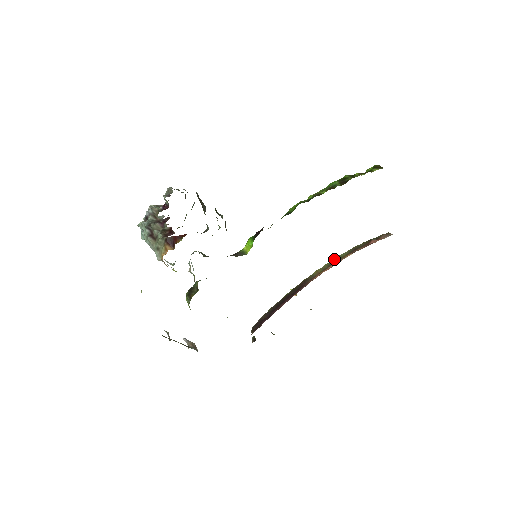
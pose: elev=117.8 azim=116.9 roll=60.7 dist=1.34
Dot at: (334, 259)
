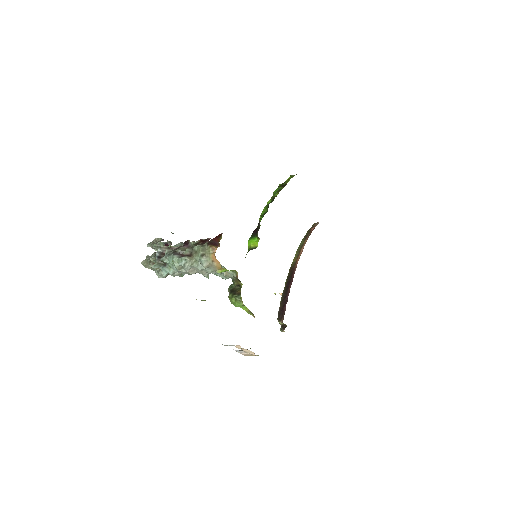
Dot at: (299, 247)
